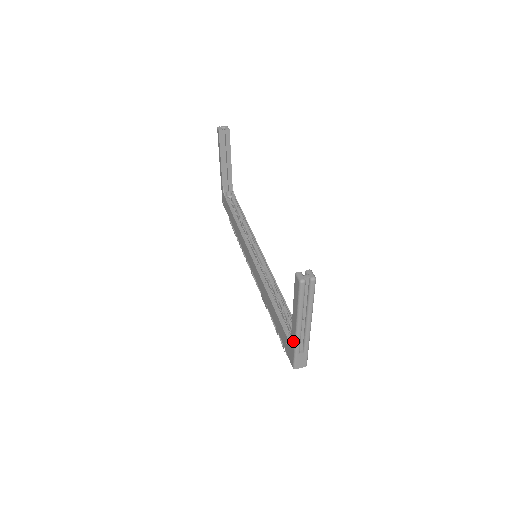
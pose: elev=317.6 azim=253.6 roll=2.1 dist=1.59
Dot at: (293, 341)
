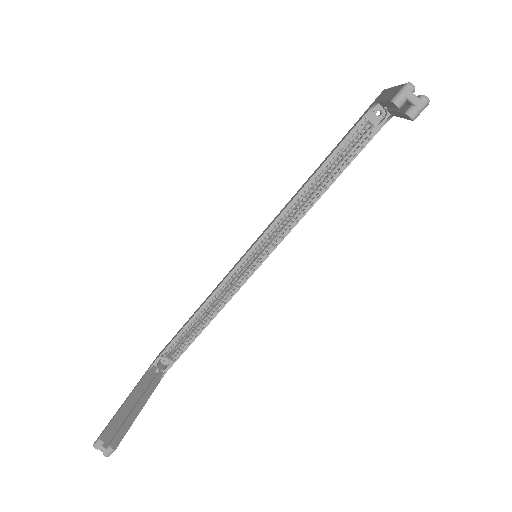
Dot at: occluded
